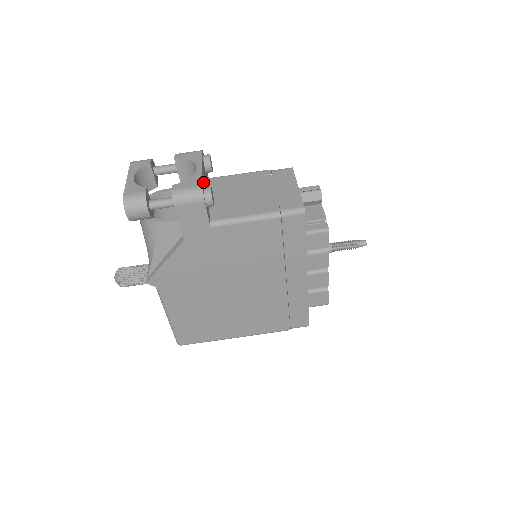
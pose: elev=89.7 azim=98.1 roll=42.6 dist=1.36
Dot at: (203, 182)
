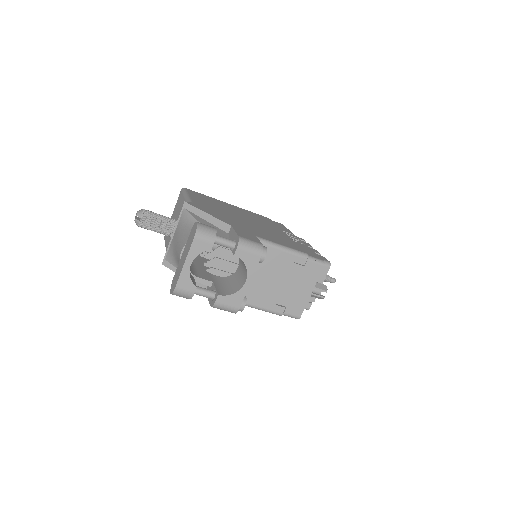
Dot at: (243, 296)
